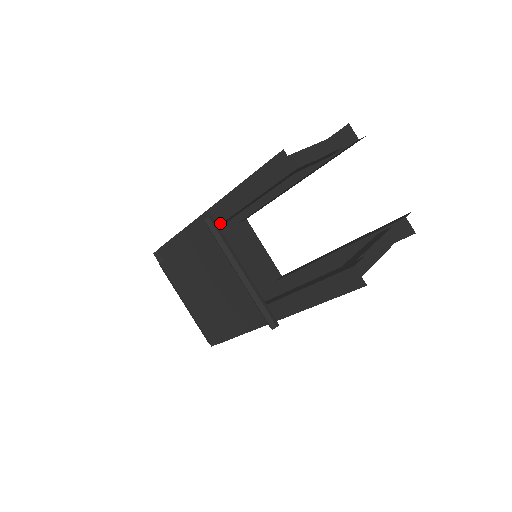
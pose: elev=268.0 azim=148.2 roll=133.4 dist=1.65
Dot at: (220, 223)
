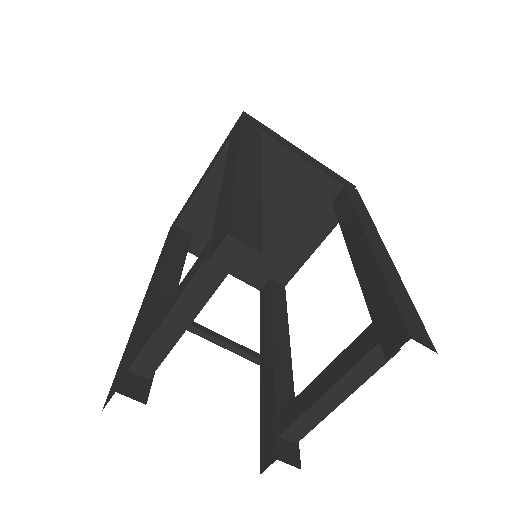
Dot at: occluded
